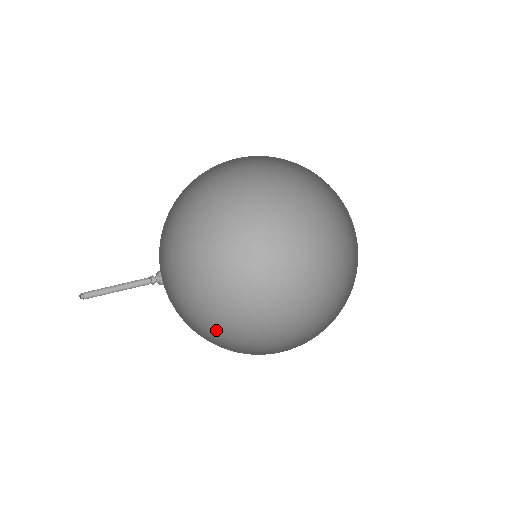
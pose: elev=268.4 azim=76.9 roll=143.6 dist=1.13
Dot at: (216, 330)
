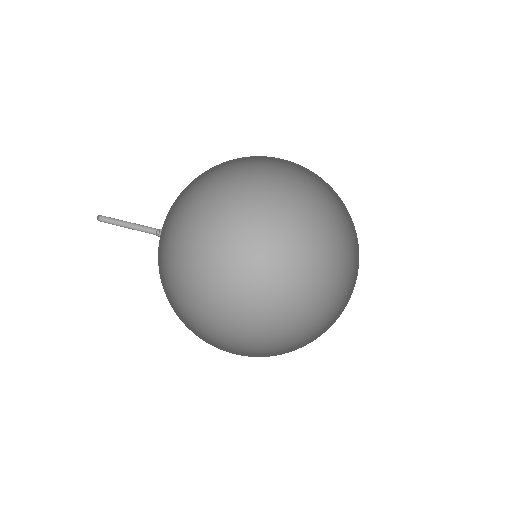
Dot at: (186, 312)
